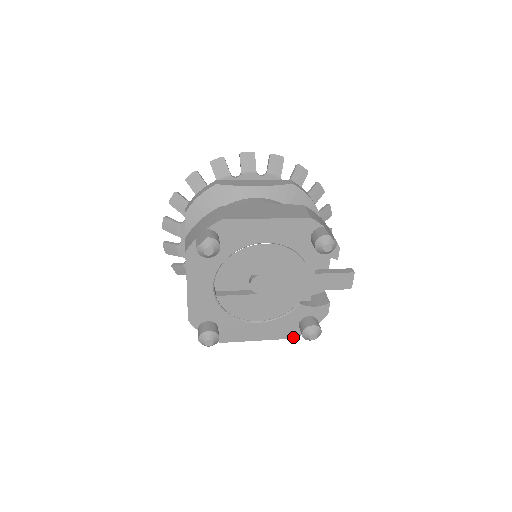
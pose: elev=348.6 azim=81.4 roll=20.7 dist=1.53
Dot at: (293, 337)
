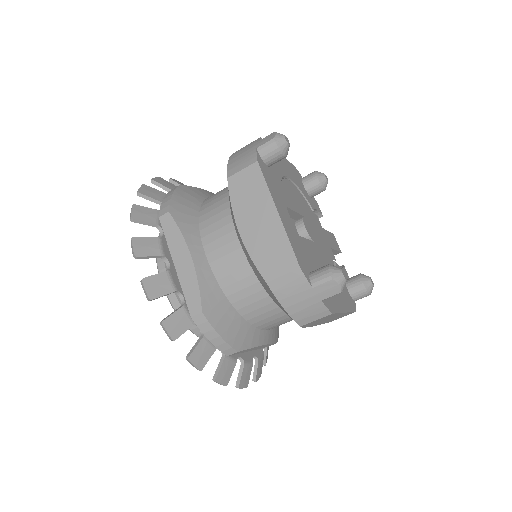
Dot at: (354, 310)
